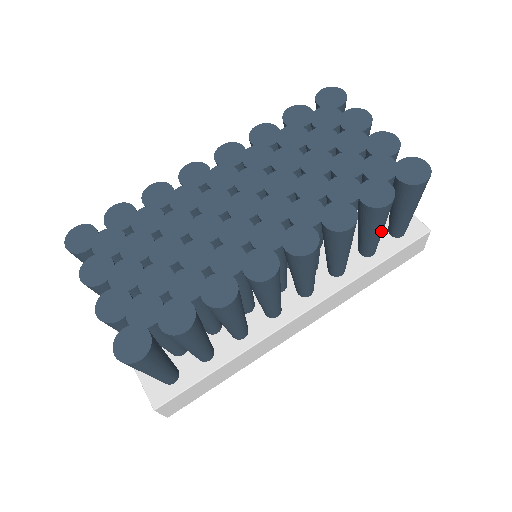
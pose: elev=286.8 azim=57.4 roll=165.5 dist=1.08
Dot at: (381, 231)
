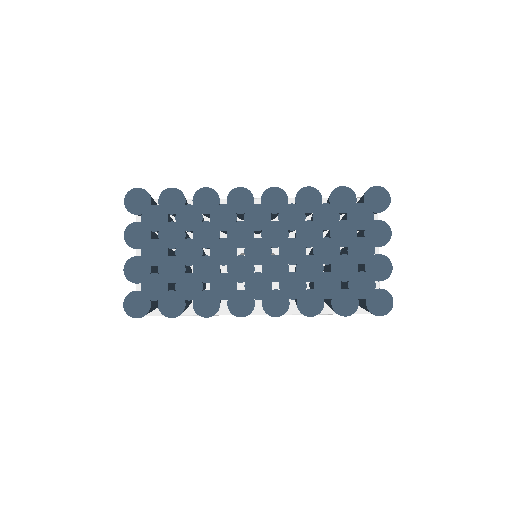
Dot at: occluded
